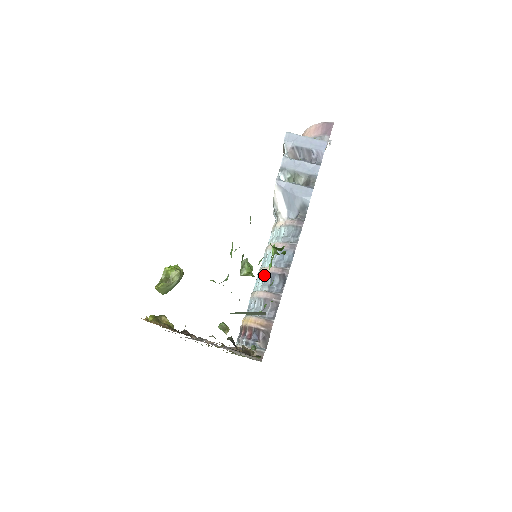
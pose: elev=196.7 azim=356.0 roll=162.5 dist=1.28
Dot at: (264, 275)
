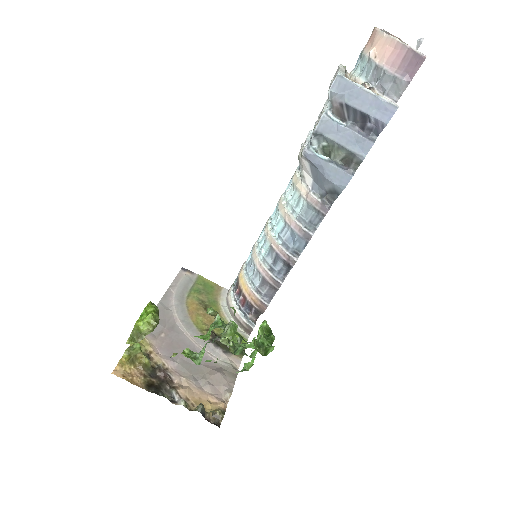
Dot at: (269, 247)
